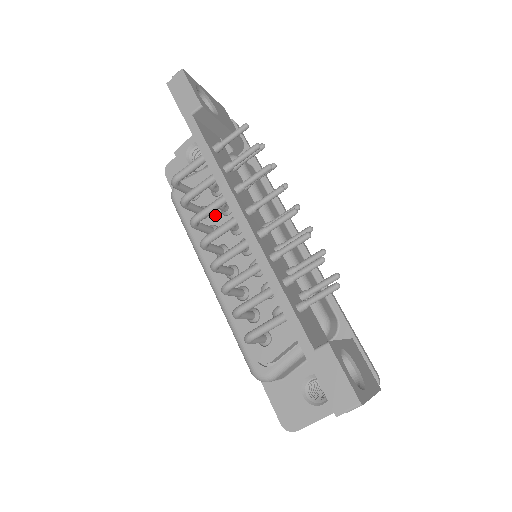
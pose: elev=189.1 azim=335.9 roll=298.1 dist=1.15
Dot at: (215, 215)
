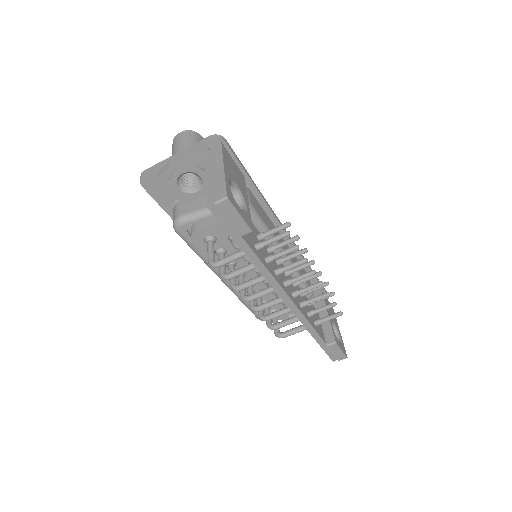
Dot at: occluded
